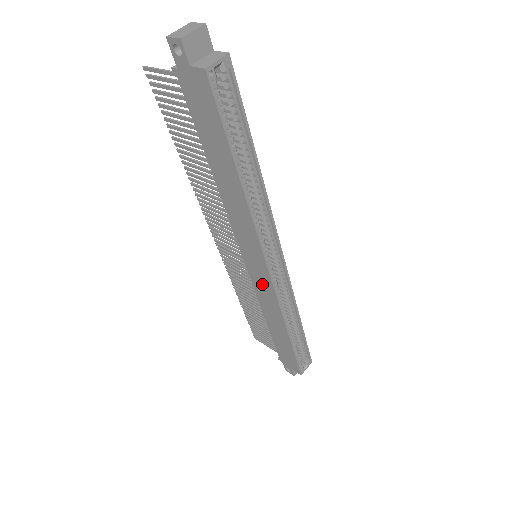
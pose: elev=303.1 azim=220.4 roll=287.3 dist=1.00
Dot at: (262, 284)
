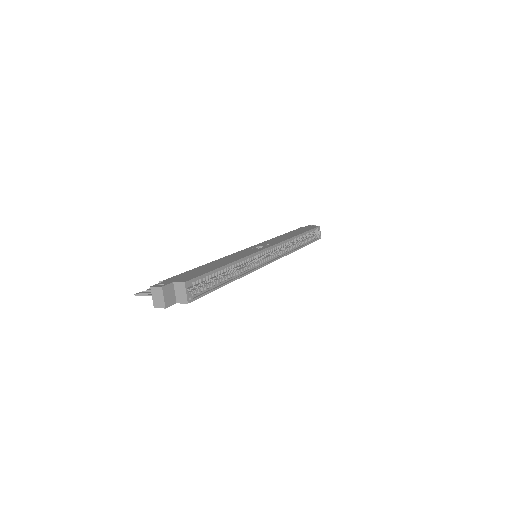
Dot at: occluded
